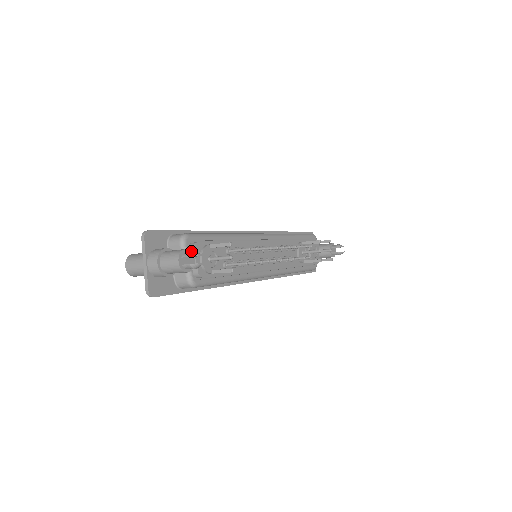
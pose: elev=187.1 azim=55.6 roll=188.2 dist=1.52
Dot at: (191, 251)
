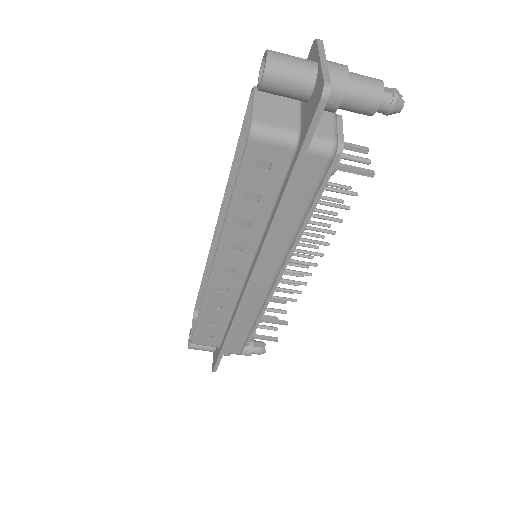
Dot at: (386, 91)
